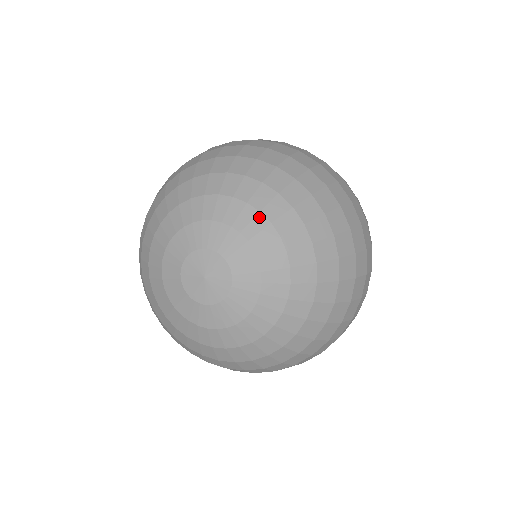
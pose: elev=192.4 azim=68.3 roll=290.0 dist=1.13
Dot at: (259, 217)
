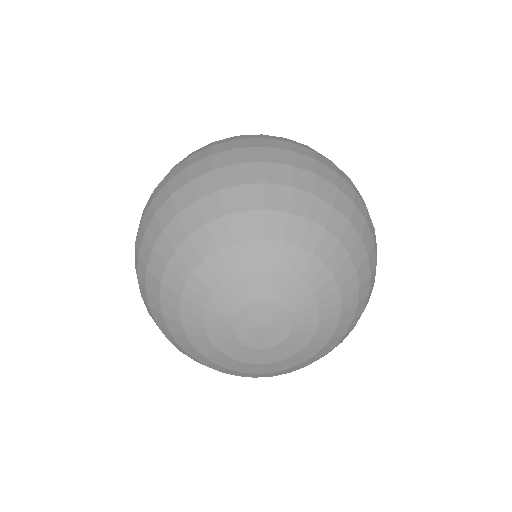
Dot at: (324, 270)
